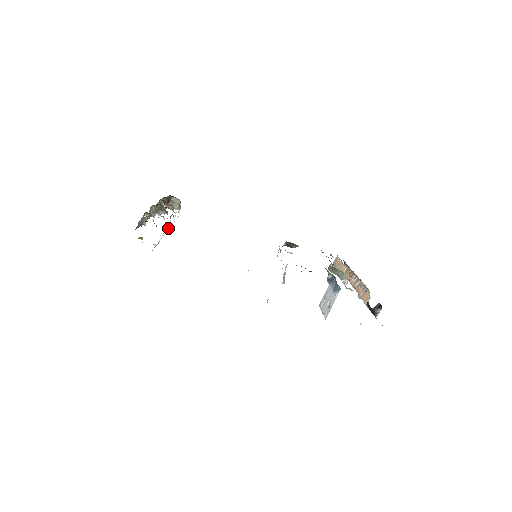
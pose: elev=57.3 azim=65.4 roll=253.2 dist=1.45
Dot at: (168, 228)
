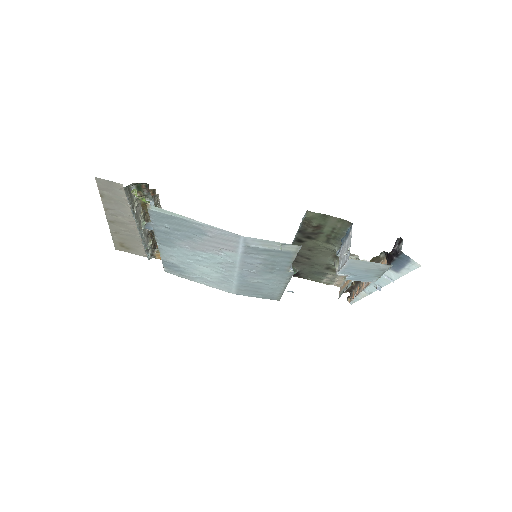
Dot at: occluded
